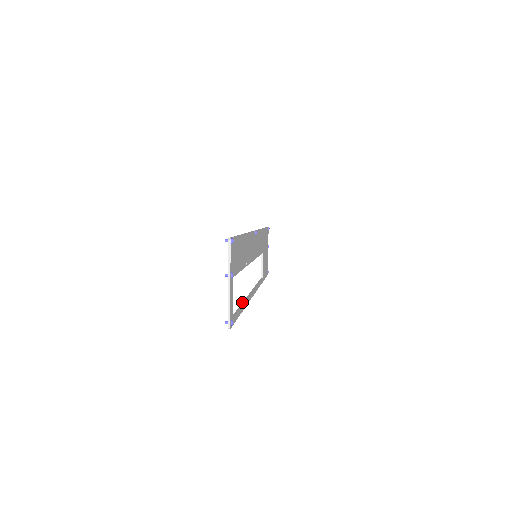
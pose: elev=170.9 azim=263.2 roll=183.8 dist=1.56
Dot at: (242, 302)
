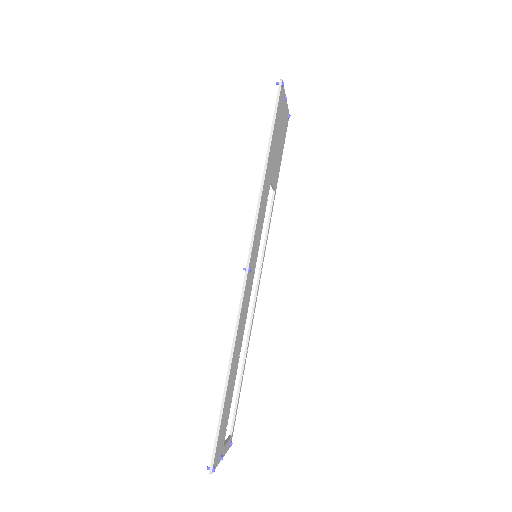
Dot at: (242, 363)
